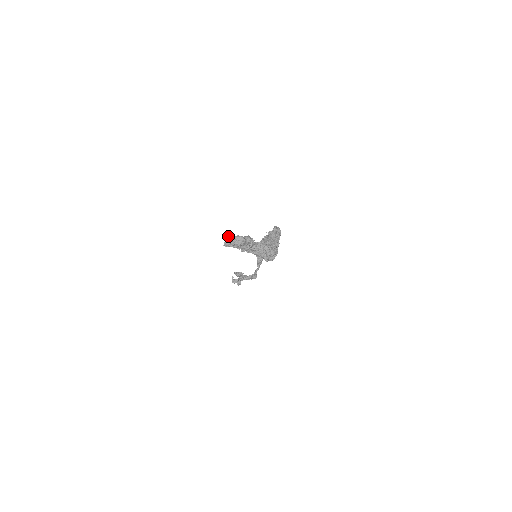
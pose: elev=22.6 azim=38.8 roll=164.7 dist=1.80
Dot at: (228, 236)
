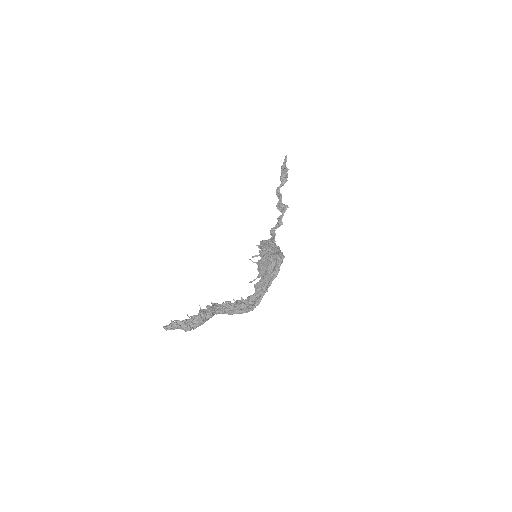
Dot at: occluded
